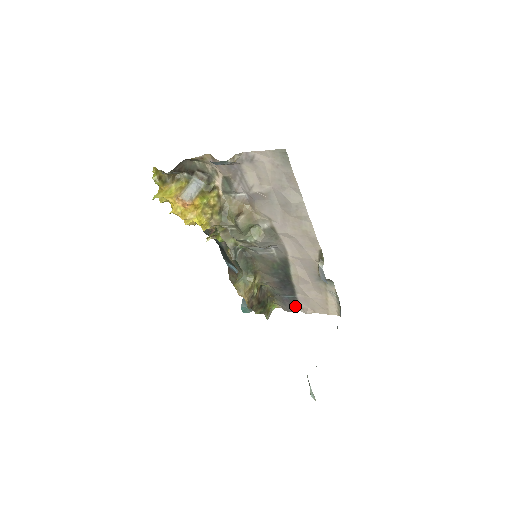
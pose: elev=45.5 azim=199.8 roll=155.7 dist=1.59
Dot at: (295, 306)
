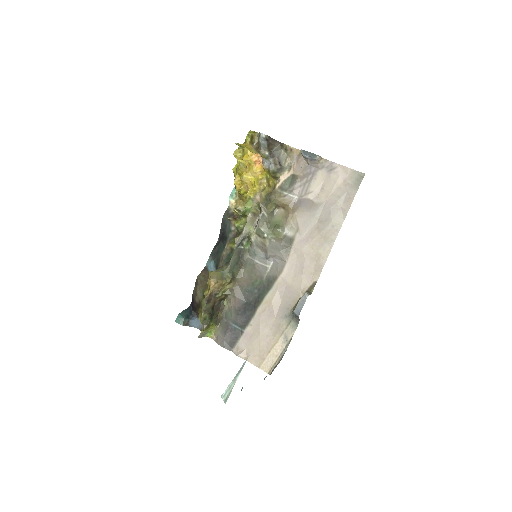
Dot at: (233, 342)
